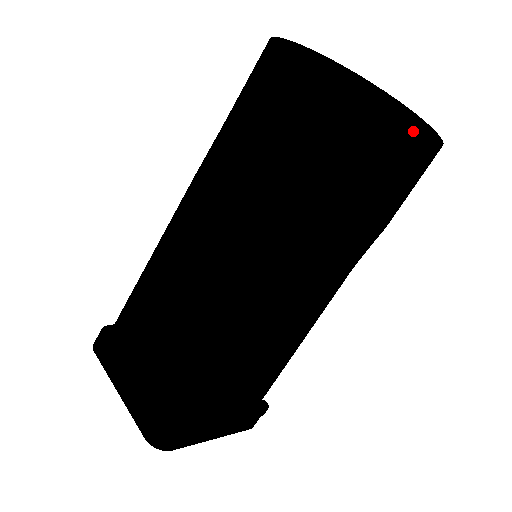
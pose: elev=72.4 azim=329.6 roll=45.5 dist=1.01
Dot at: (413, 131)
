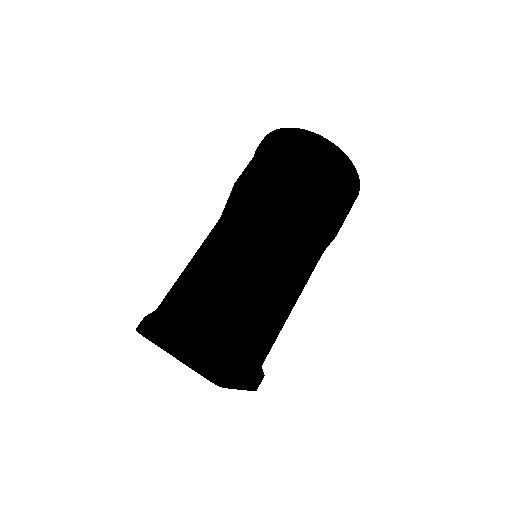
Dot at: (319, 141)
